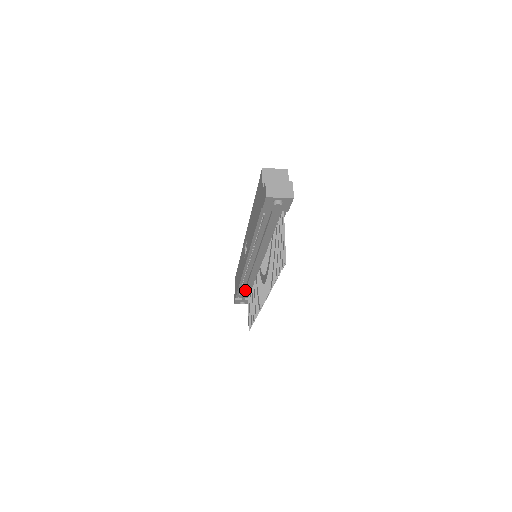
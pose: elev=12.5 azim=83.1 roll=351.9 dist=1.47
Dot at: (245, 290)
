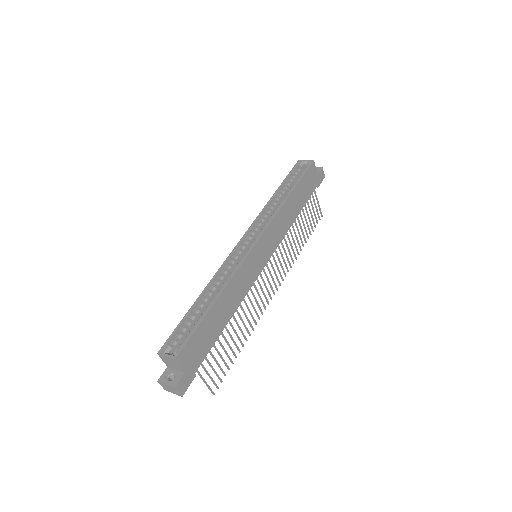
Dot at: occluded
